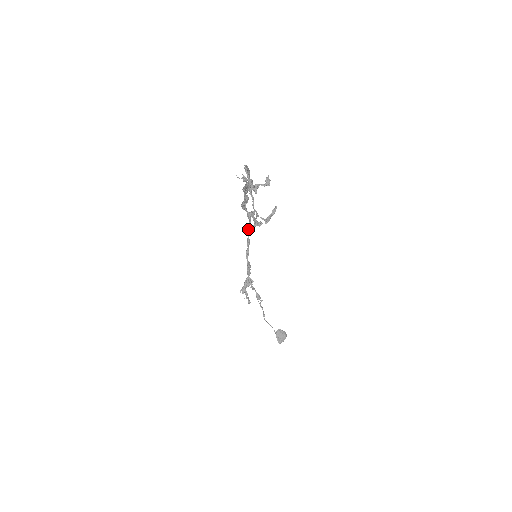
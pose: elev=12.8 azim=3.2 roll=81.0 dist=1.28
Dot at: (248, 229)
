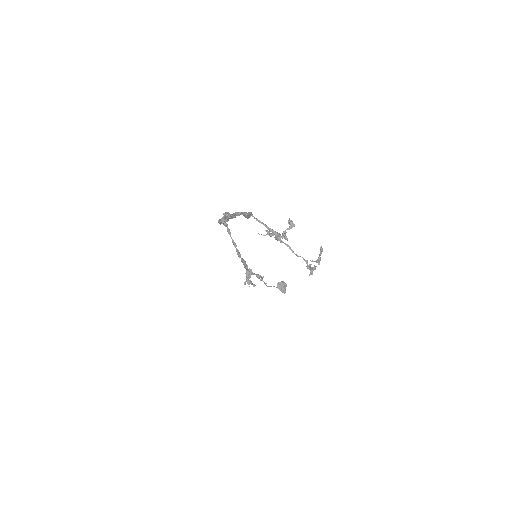
Dot at: occluded
